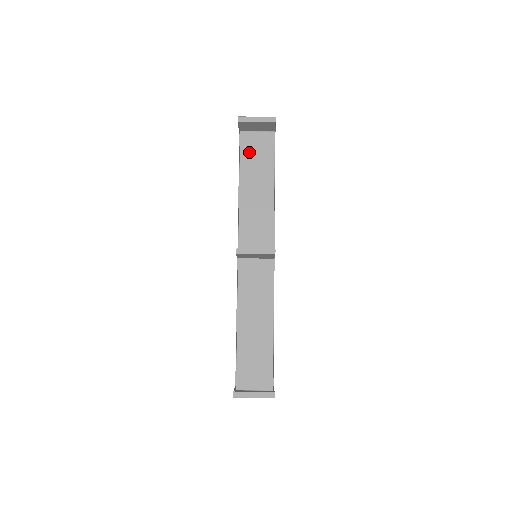
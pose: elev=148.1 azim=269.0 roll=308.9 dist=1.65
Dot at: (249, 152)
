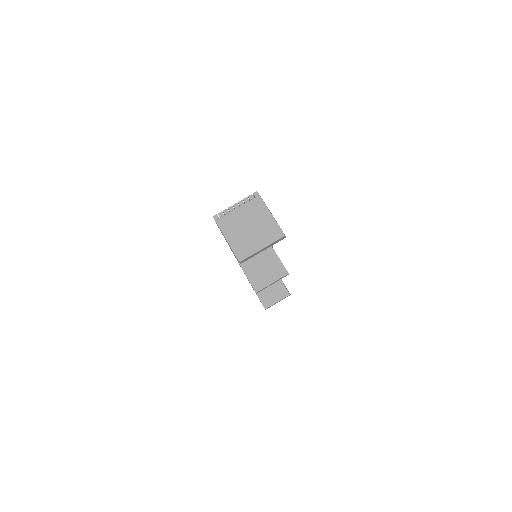
Dot at: occluded
